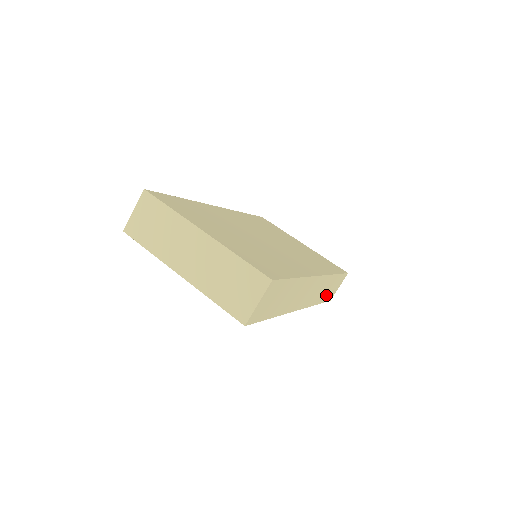
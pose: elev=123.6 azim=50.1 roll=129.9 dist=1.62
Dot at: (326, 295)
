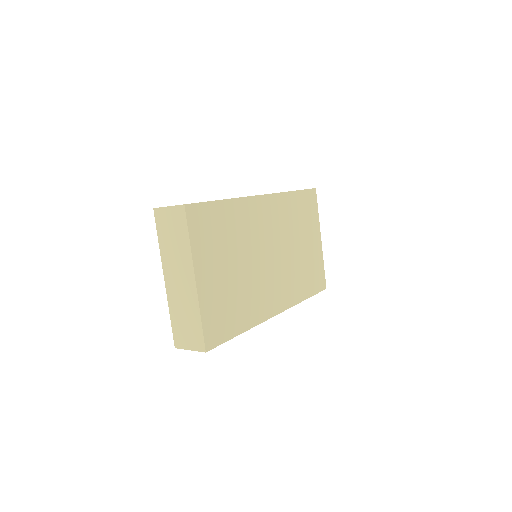
Dot at: occluded
